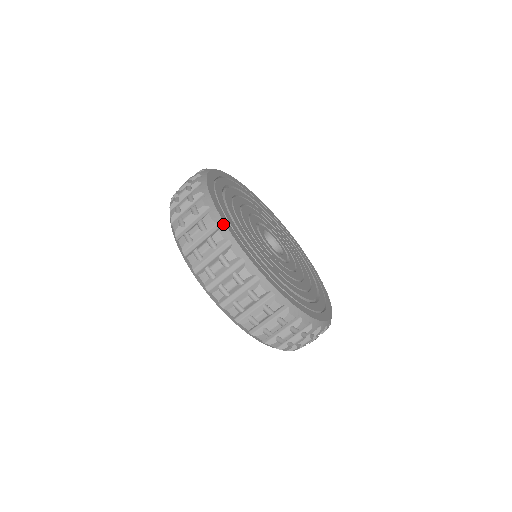
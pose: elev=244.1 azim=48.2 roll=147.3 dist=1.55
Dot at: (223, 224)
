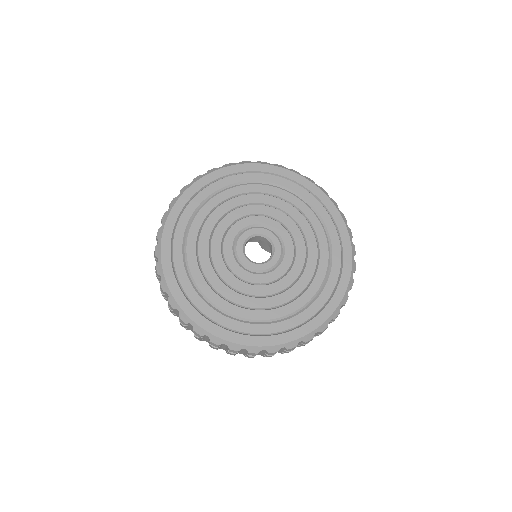
Dot at: (160, 242)
